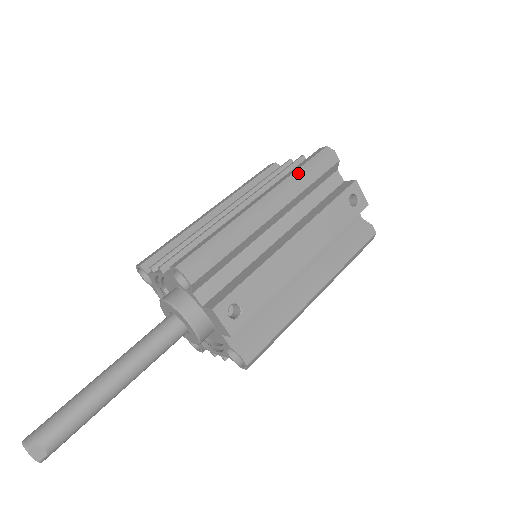
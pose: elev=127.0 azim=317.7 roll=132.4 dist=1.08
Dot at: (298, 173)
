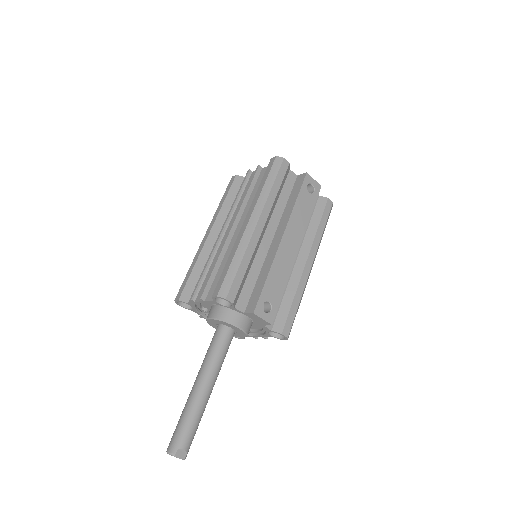
Dot at: (266, 188)
